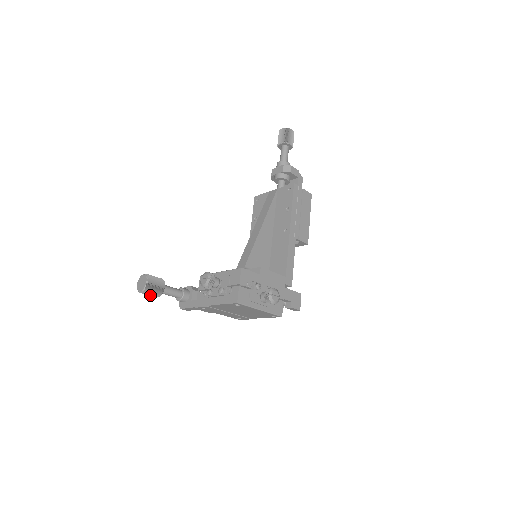
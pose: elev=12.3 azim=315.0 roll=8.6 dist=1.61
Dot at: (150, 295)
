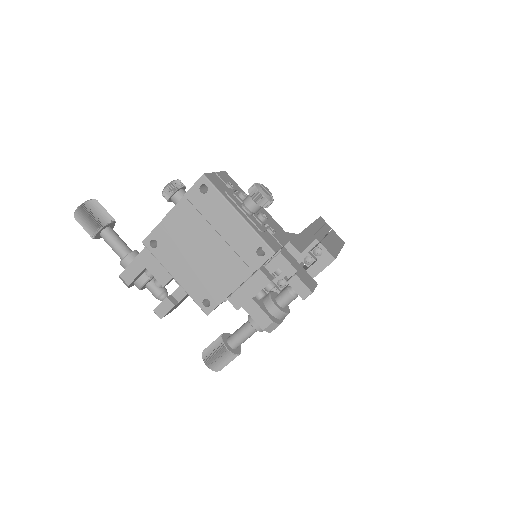
Dot at: (86, 222)
